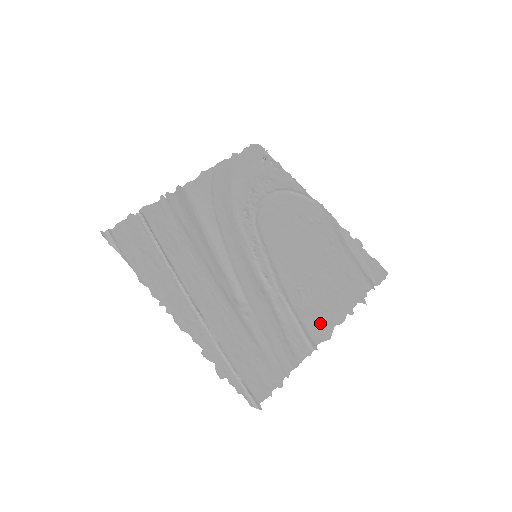
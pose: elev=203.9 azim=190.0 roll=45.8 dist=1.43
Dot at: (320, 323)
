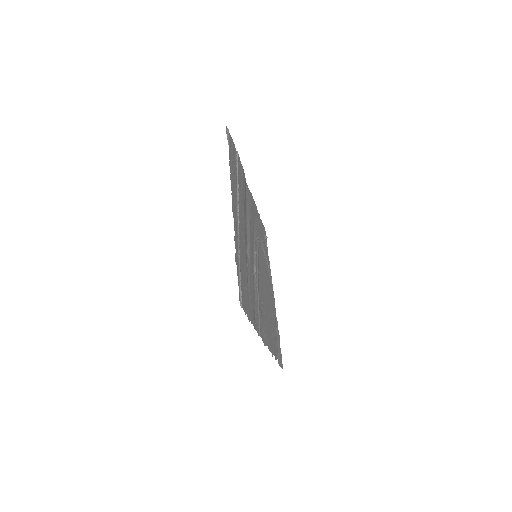
Dot at: (264, 331)
